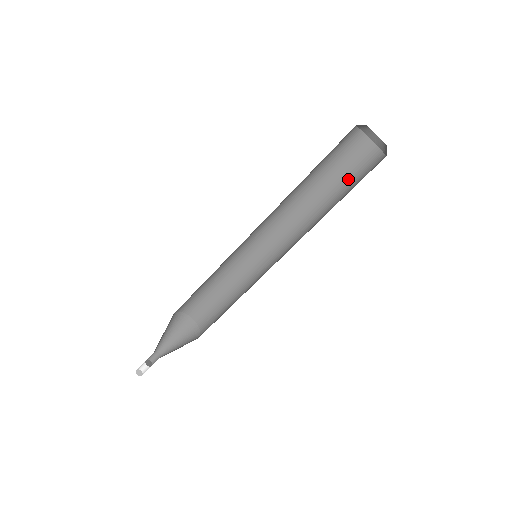
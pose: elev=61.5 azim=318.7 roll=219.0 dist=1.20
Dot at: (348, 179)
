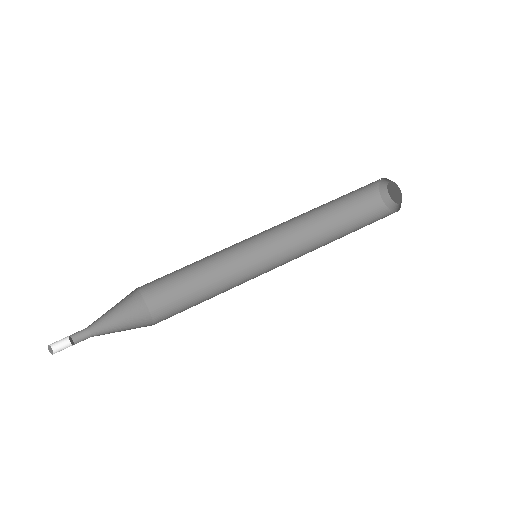
Dot at: (360, 225)
